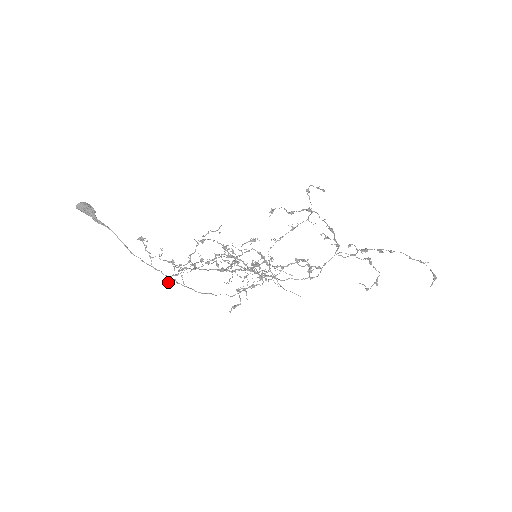
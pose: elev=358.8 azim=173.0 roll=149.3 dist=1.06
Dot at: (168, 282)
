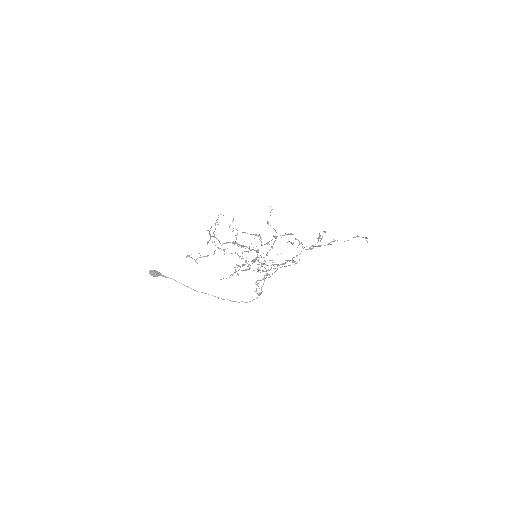
Dot at: occluded
